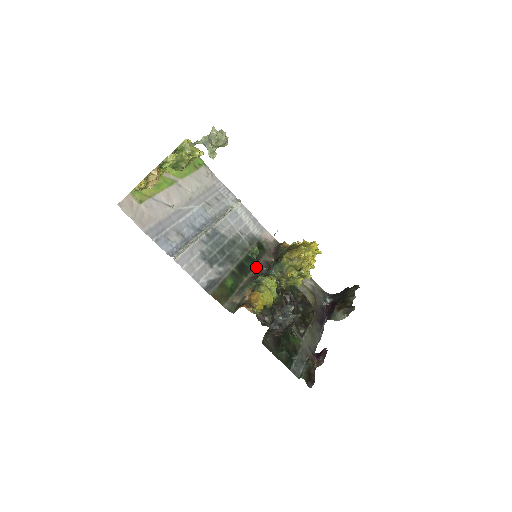
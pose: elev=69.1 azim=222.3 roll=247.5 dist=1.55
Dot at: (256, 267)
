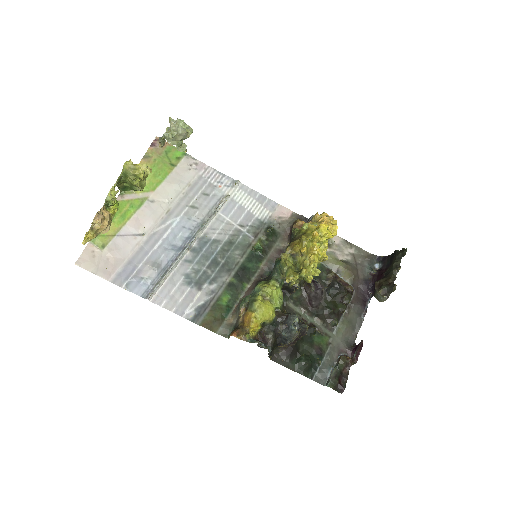
Dot at: (263, 264)
